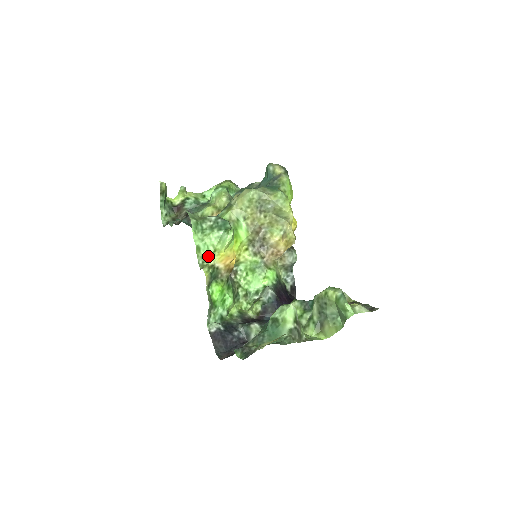
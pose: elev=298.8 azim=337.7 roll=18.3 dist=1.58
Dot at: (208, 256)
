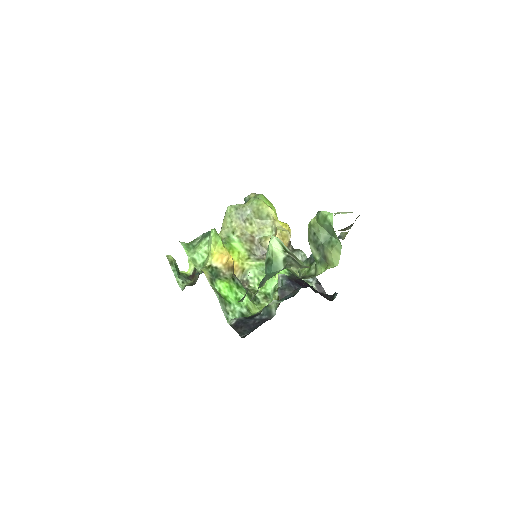
Dot at: (204, 262)
